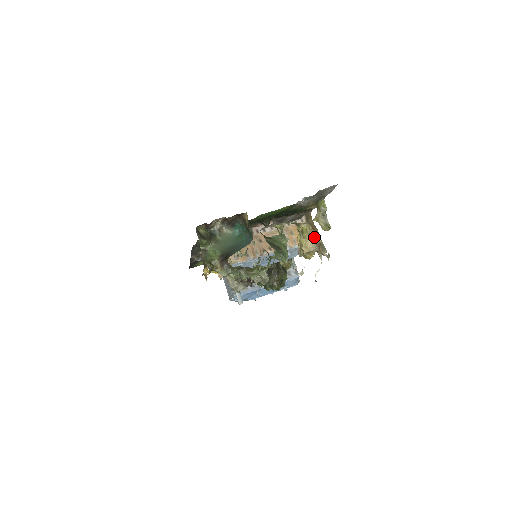
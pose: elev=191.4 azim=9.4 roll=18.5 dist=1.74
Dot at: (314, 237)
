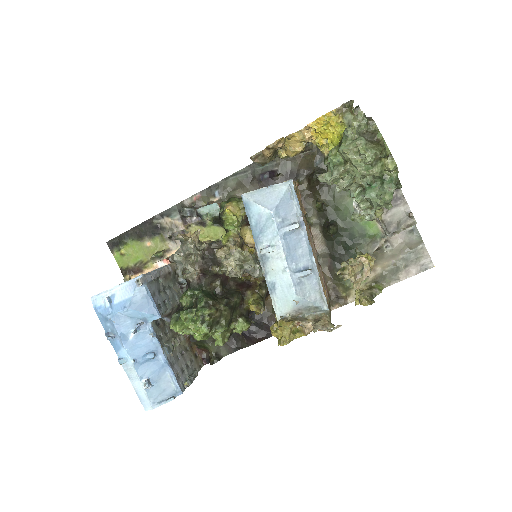
Dot at: (361, 281)
